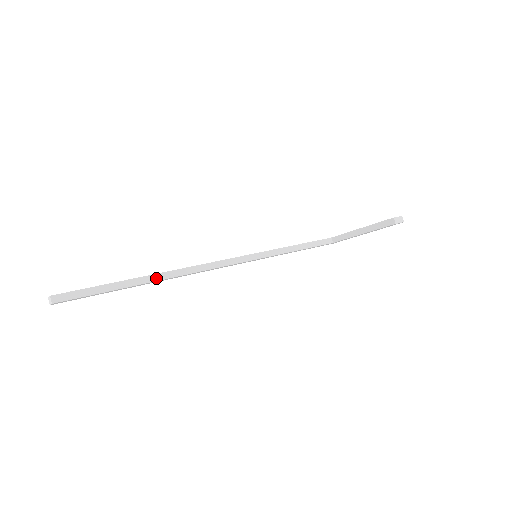
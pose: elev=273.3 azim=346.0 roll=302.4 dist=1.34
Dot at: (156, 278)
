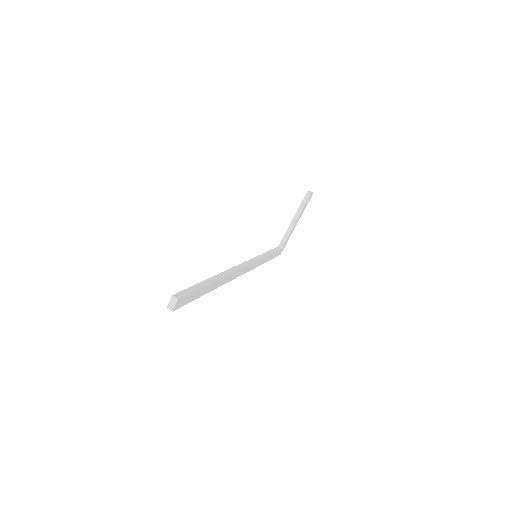
Dot at: (219, 277)
